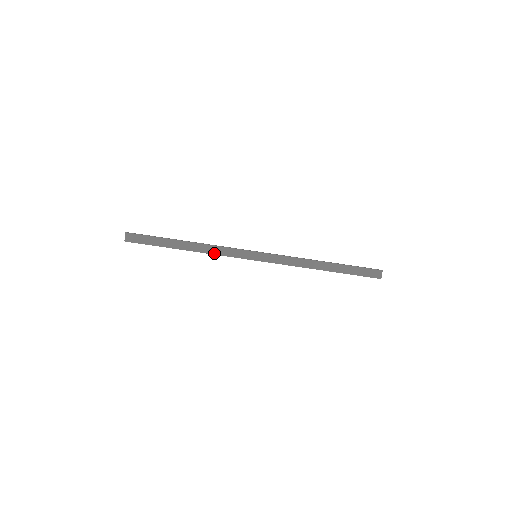
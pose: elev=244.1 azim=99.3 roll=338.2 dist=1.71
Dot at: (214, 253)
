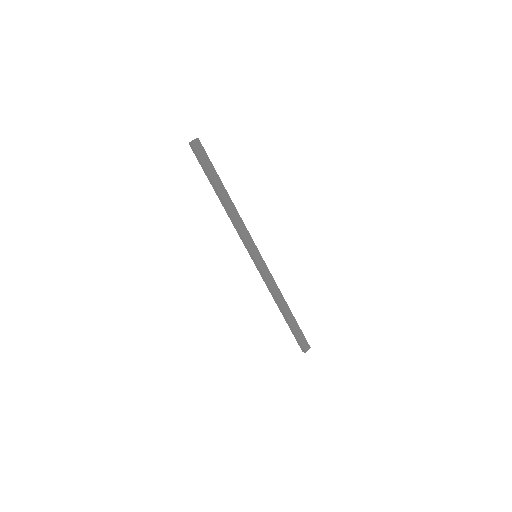
Dot at: (237, 223)
